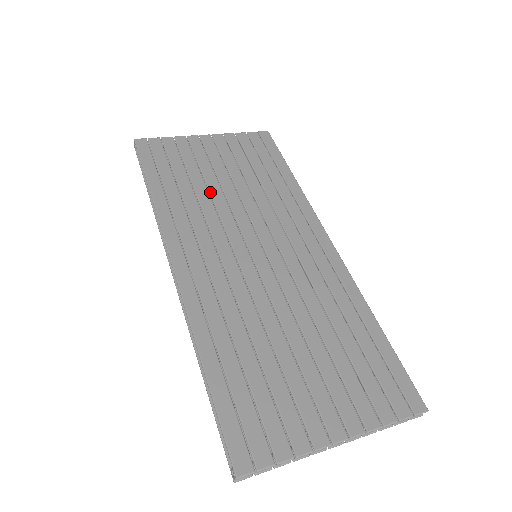
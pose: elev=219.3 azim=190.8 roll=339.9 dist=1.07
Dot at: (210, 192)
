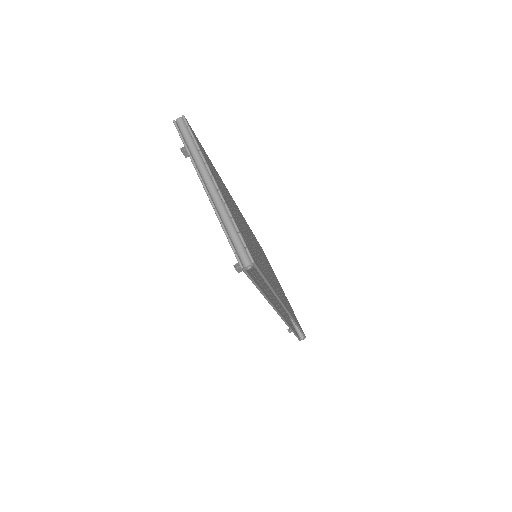
Dot at: occluded
